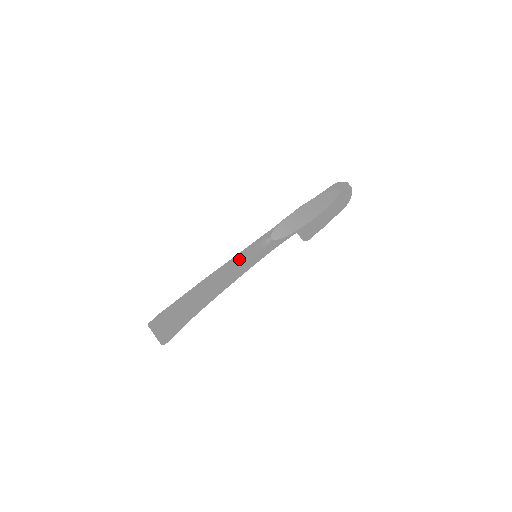
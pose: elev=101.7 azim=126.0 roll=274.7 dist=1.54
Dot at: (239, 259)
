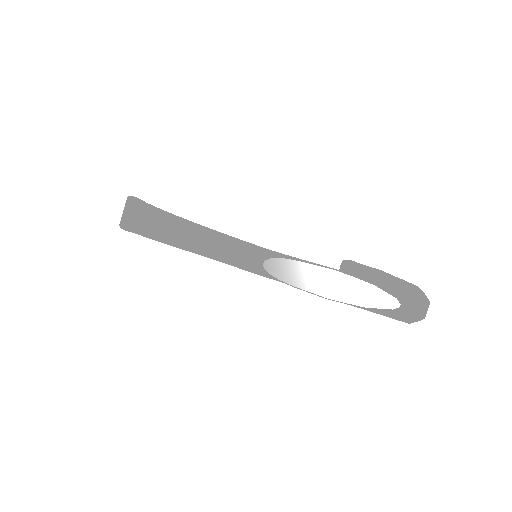
Dot at: (216, 242)
